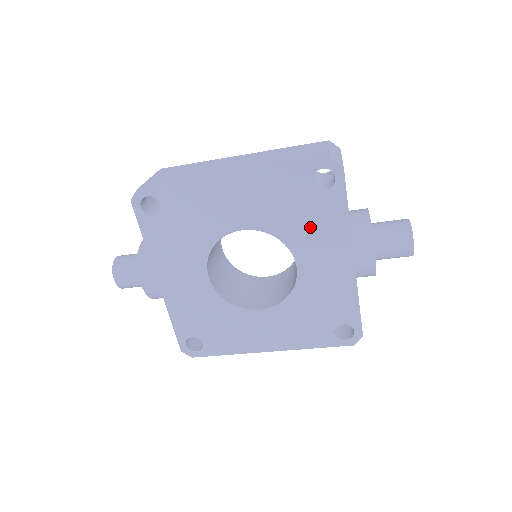
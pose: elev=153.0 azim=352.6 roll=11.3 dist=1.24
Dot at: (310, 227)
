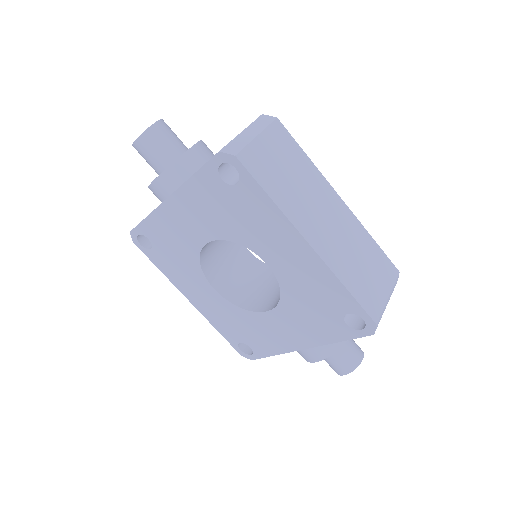
Dot at: (308, 316)
